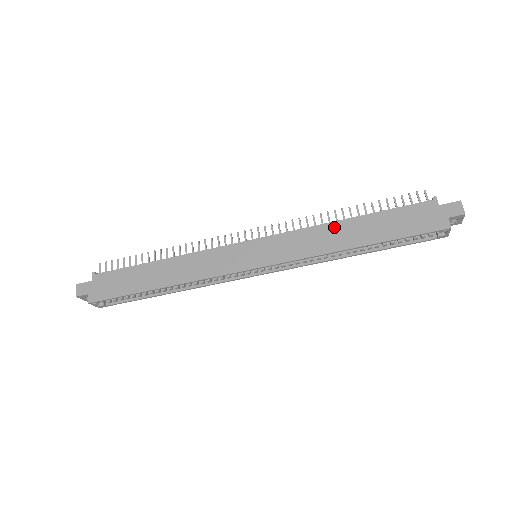
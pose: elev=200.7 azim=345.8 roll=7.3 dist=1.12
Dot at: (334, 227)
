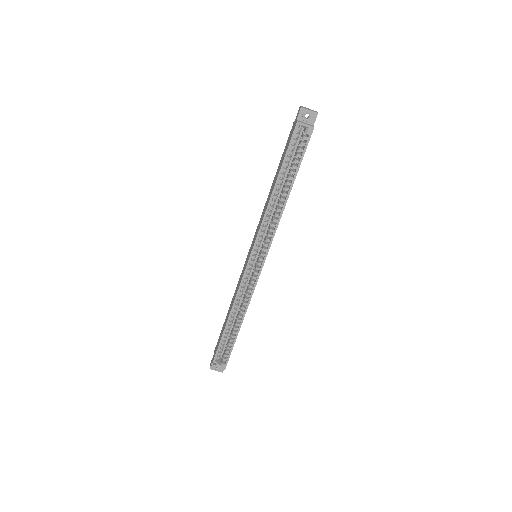
Dot at: (268, 196)
